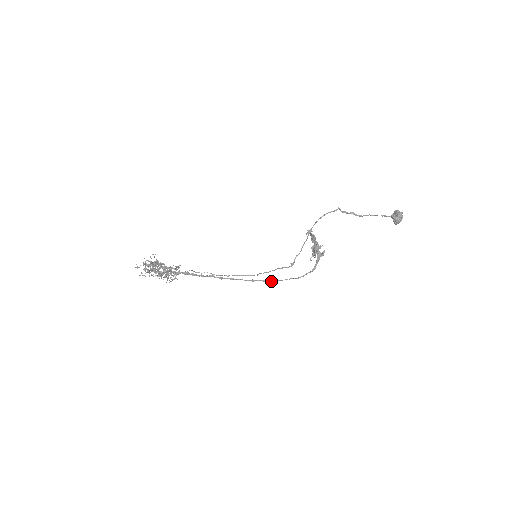
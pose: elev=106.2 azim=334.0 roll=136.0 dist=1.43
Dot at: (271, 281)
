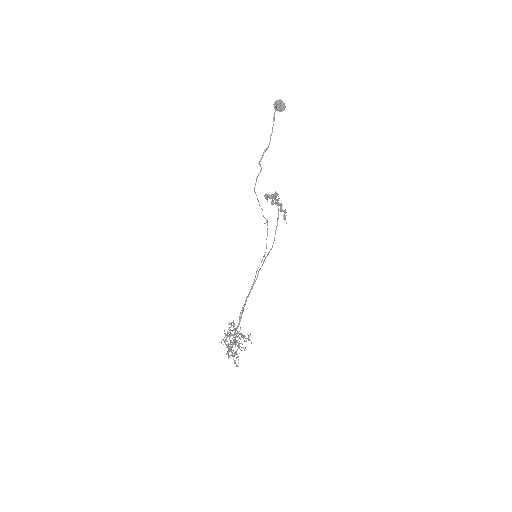
Dot at: (272, 247)
